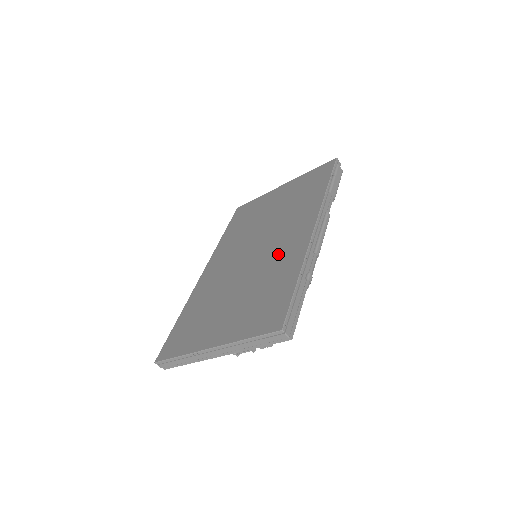
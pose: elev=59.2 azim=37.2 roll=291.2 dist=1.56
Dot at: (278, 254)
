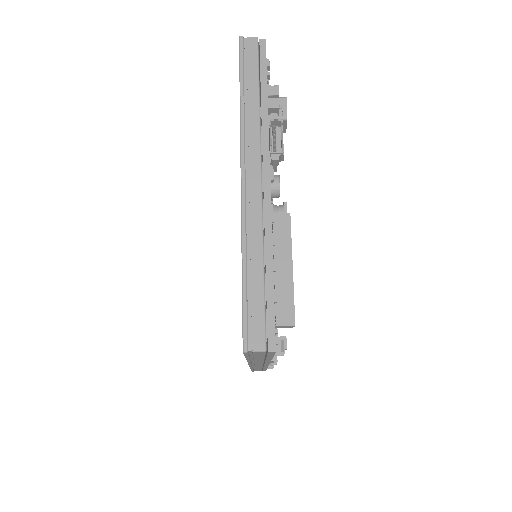
Dot at: occluded
